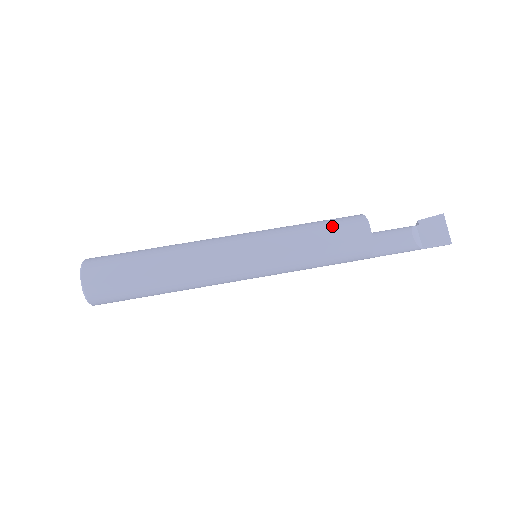
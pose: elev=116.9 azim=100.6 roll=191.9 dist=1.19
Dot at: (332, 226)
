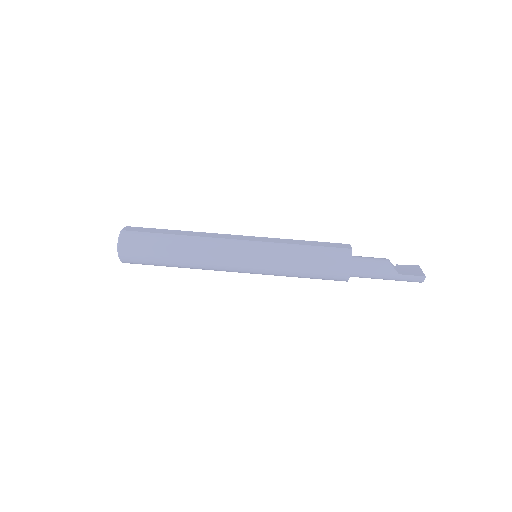
Dot at: (320, 242)
